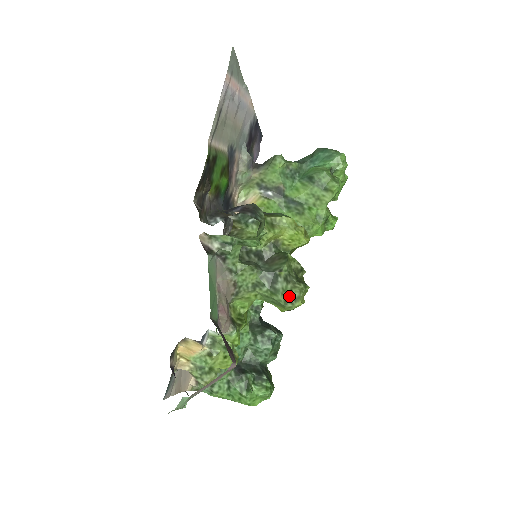
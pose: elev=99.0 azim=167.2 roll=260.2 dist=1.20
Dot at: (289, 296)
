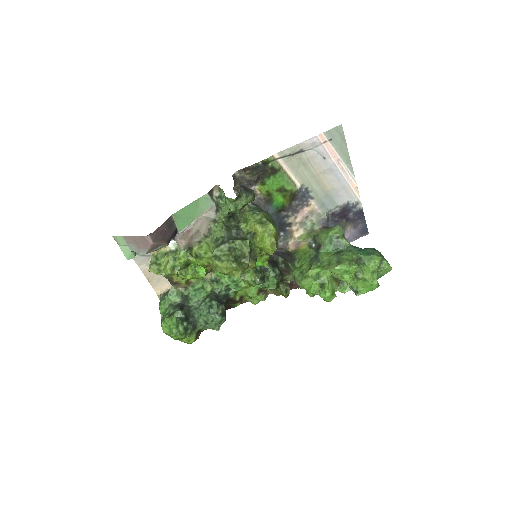
Dot at: (220, 255)
